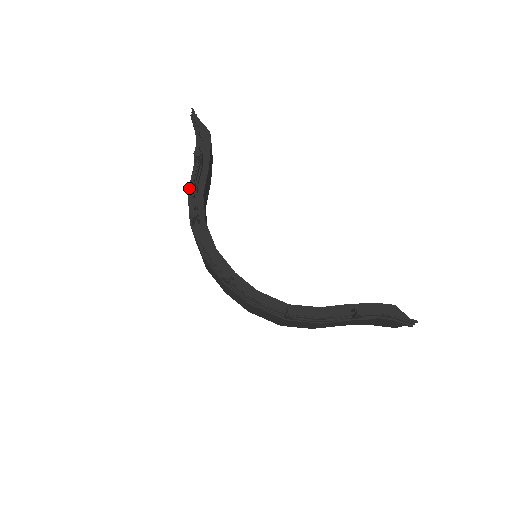
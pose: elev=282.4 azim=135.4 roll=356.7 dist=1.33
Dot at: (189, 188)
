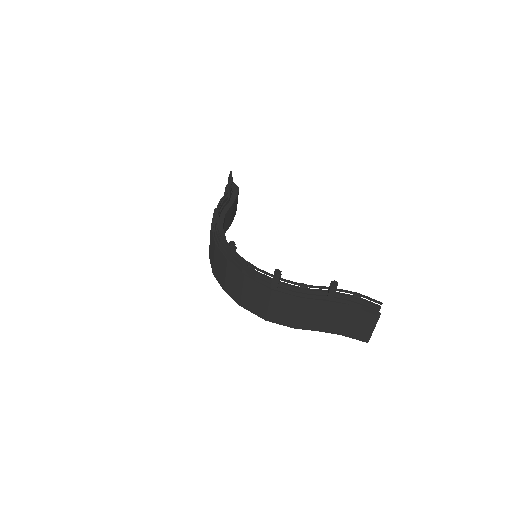
Dot at: occluded
